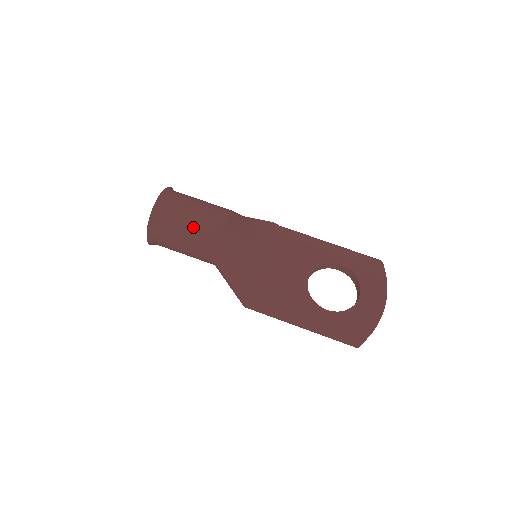
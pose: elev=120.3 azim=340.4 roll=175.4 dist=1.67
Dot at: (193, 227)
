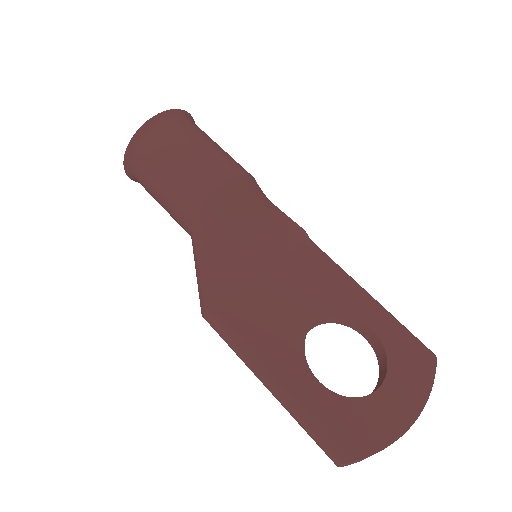
Dot at: (186, 165)
